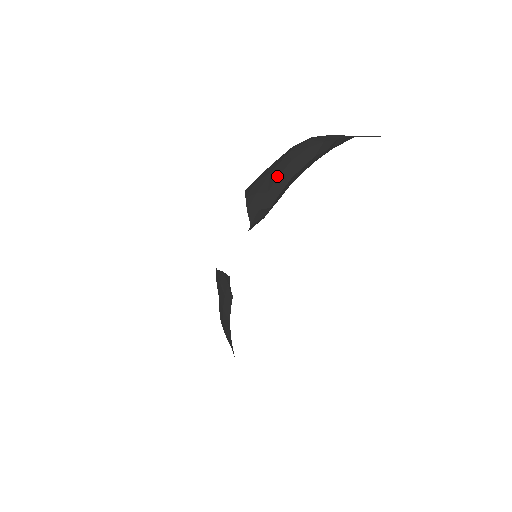
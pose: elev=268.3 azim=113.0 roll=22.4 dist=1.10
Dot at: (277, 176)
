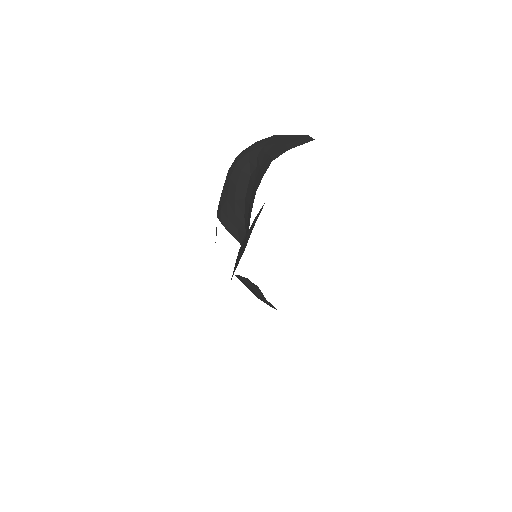
Dot at: (234, 201)
